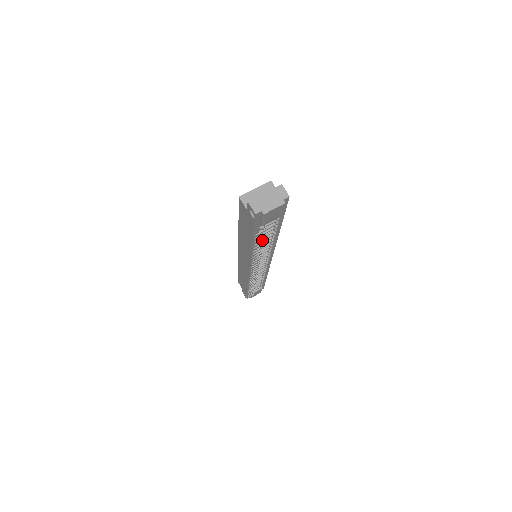
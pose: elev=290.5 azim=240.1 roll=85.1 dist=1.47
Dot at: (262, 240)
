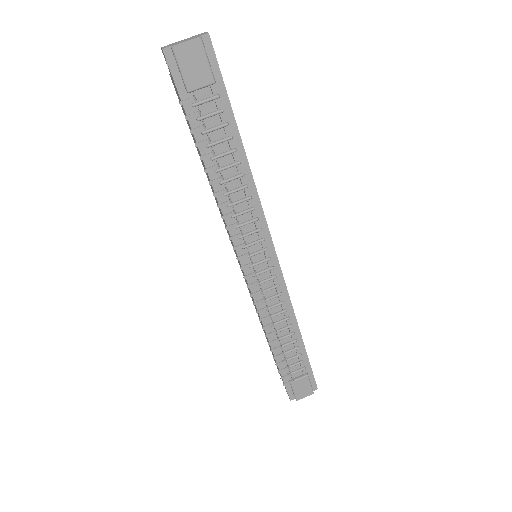
Dot at: (213, 150)
